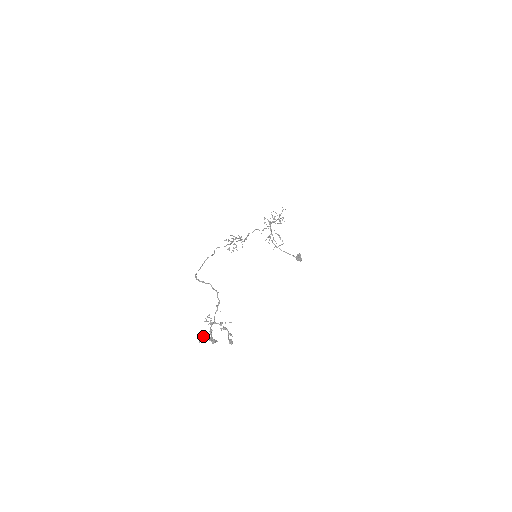
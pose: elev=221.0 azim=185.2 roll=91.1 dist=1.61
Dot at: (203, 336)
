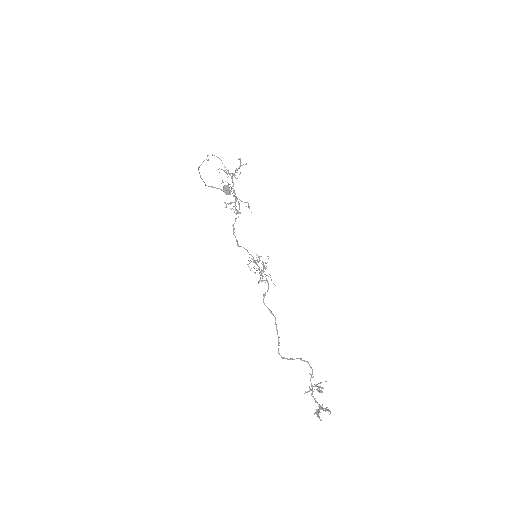
Dot at: (318, 412)
